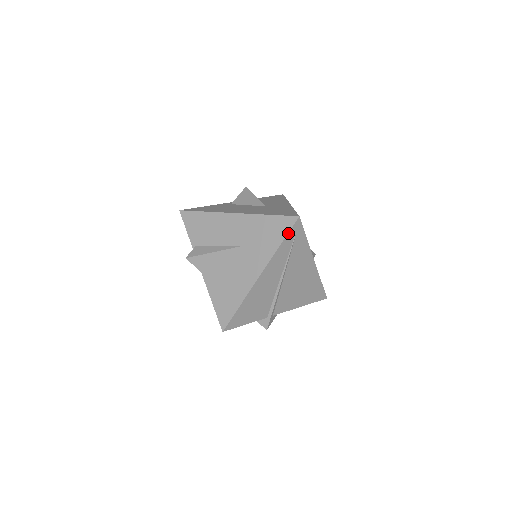
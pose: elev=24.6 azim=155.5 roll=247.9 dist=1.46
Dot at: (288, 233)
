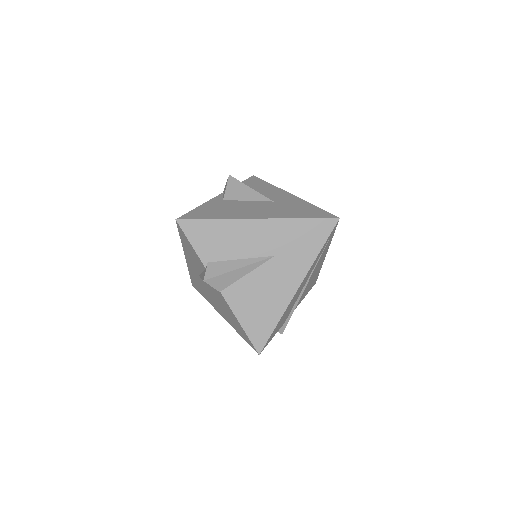
Dot at: (328, 237)
